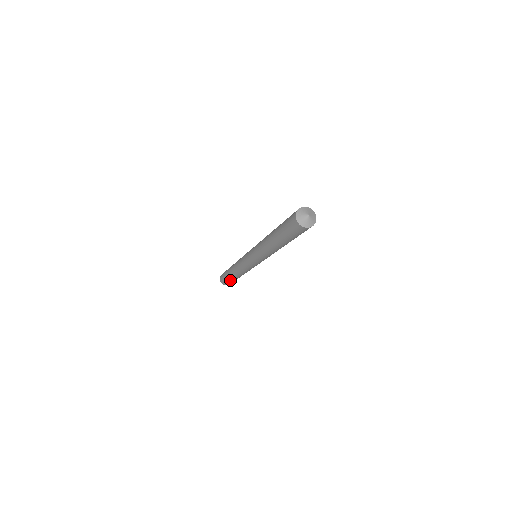
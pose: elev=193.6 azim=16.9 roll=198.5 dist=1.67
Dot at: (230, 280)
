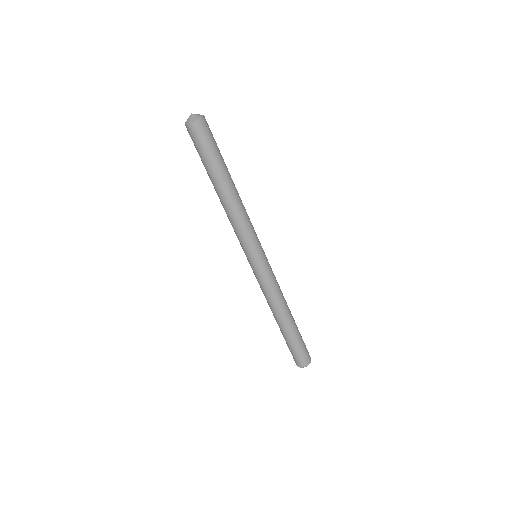
Dot at: (286, 341)
